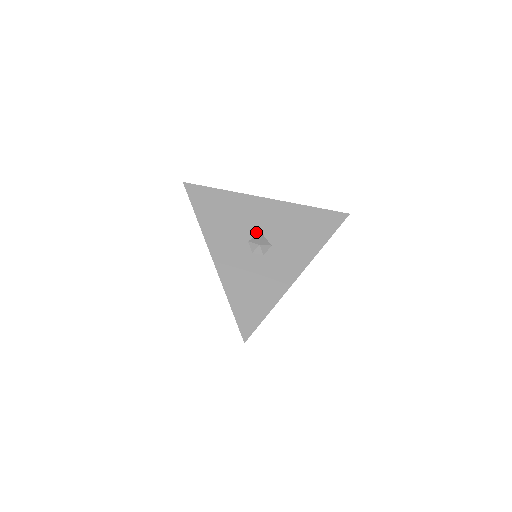
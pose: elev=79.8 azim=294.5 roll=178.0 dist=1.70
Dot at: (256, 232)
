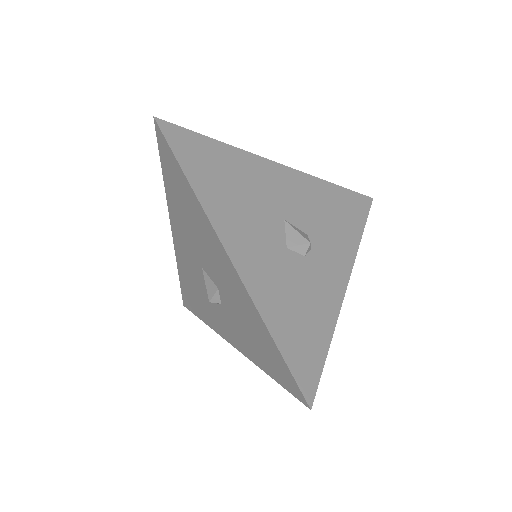
Dot at: occluded
